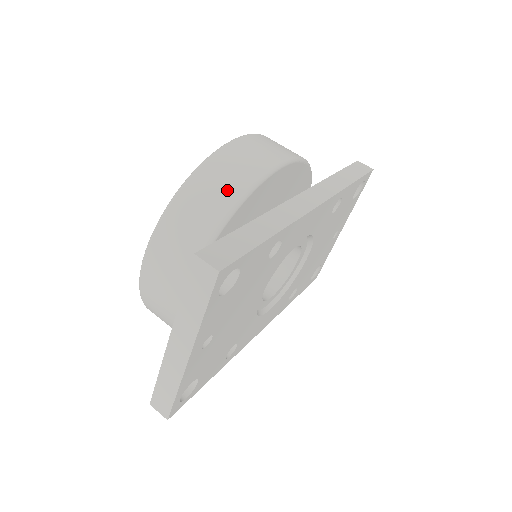
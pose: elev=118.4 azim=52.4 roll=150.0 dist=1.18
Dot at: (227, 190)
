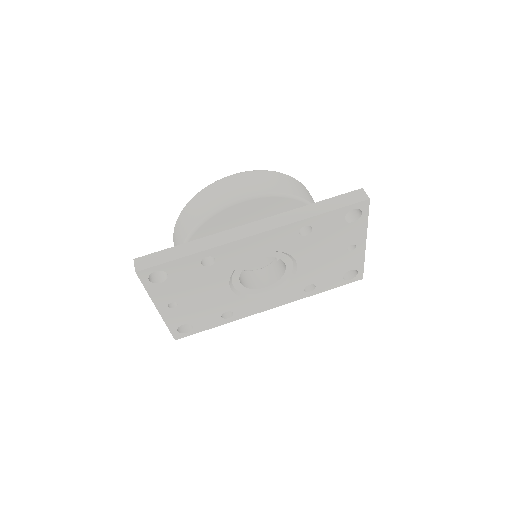
Dot at: (195, 217)
